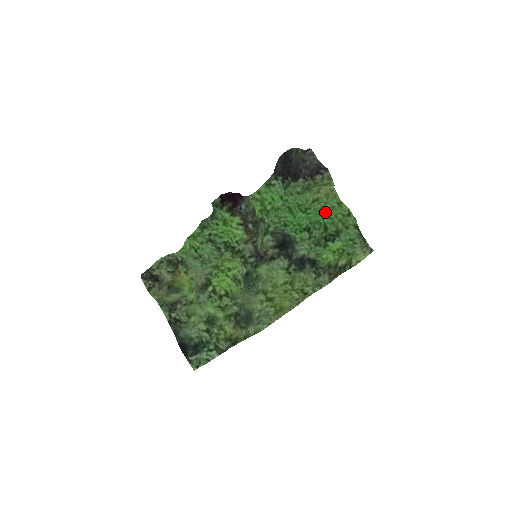
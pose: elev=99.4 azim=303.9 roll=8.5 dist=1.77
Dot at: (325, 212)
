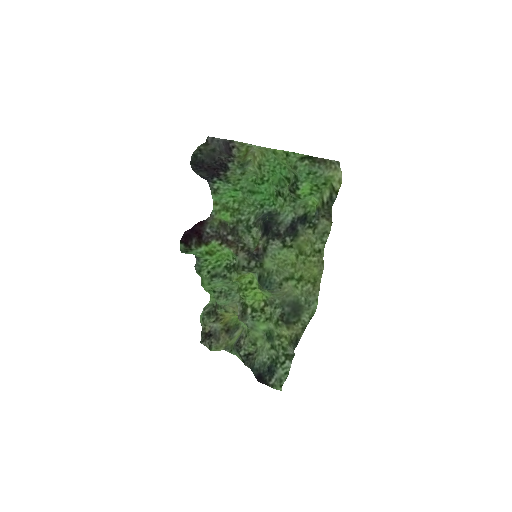
Dot at: (275, 168)
